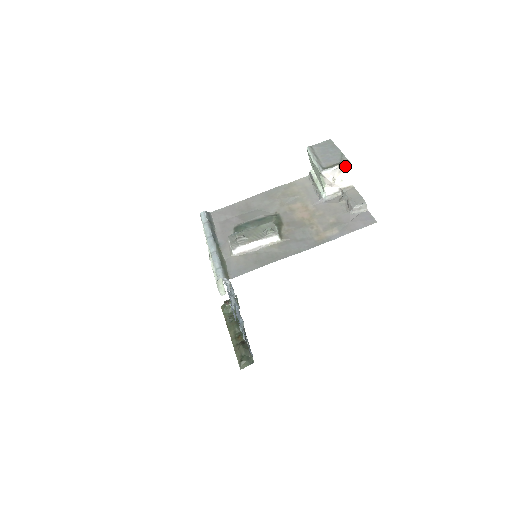
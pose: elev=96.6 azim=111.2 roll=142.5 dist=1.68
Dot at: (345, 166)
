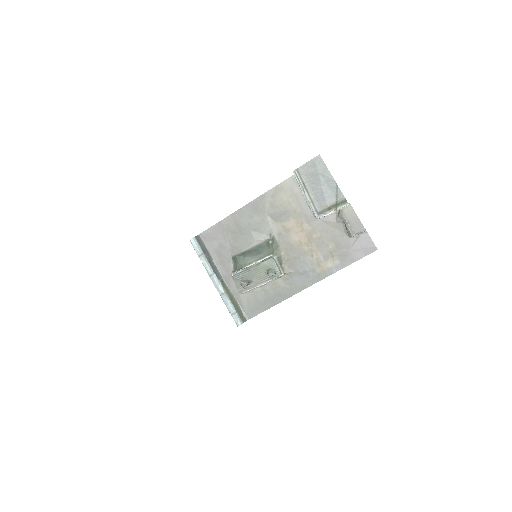
Dot at: occluded
